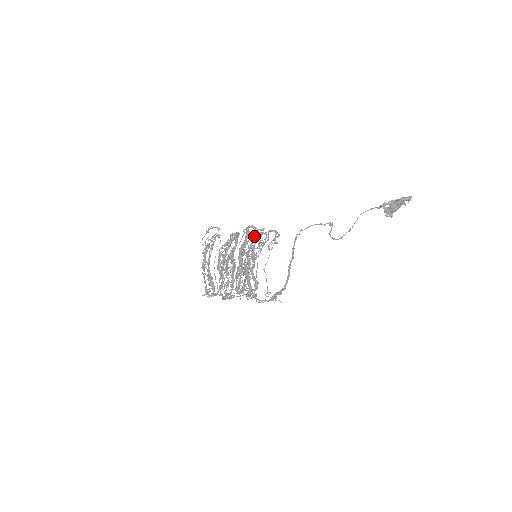
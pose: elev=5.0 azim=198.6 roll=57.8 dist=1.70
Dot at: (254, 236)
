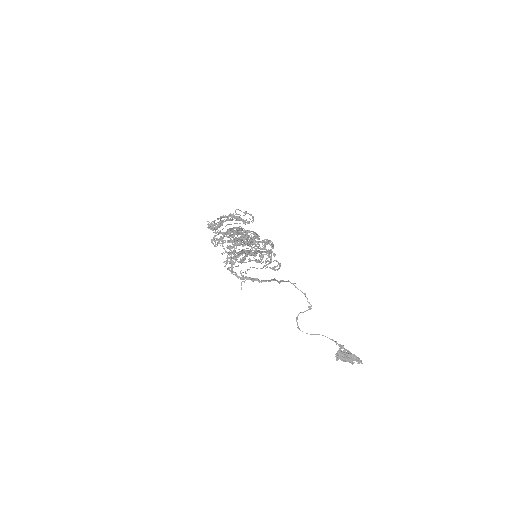
Dot at: (266, 250)
